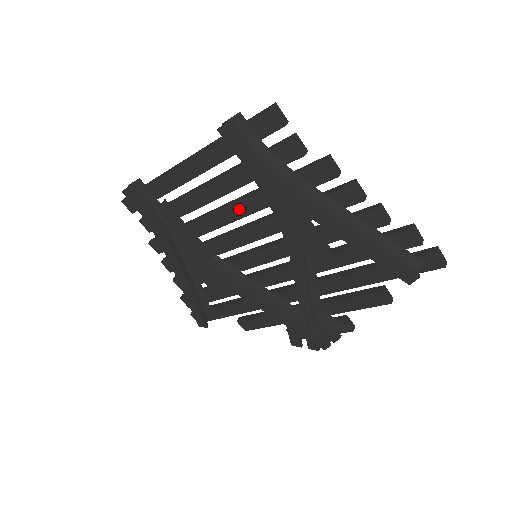
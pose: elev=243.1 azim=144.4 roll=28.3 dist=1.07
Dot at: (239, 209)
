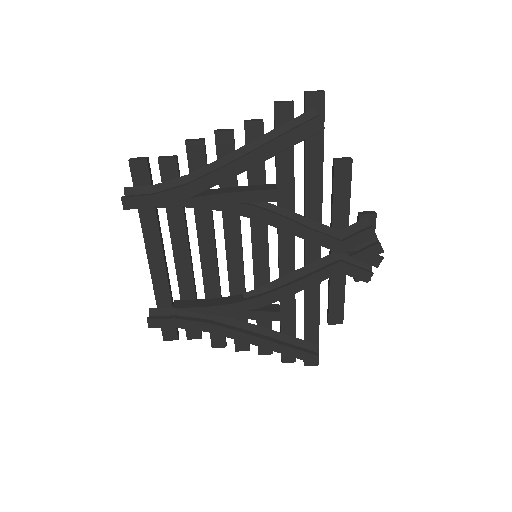
Dot at: (206, 242)
